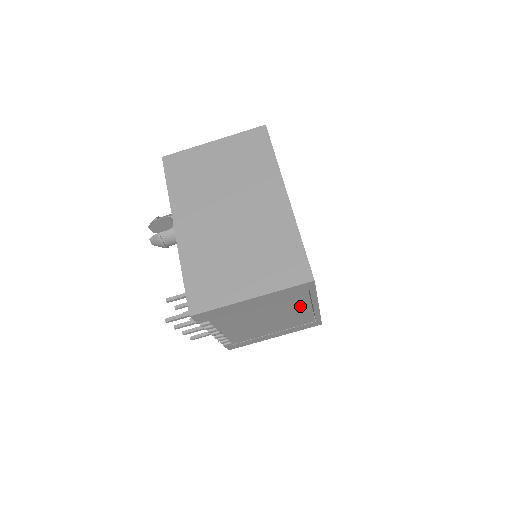
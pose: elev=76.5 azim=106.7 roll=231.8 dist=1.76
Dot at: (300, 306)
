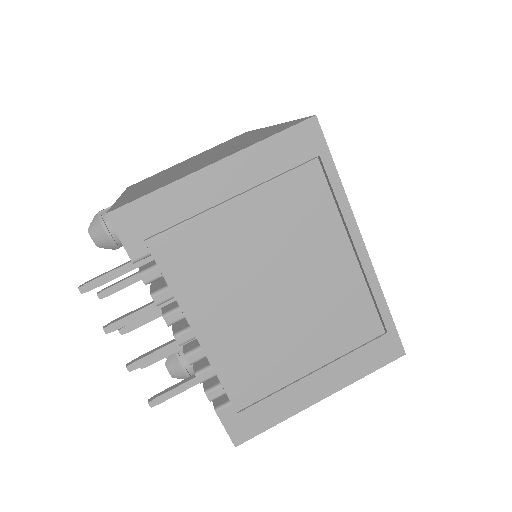
Dot at: (326, 237)
